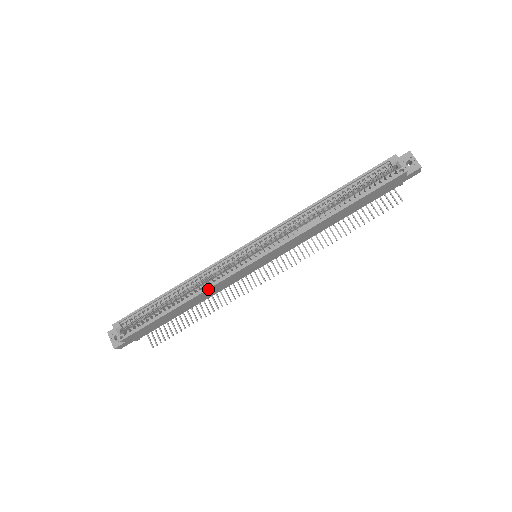
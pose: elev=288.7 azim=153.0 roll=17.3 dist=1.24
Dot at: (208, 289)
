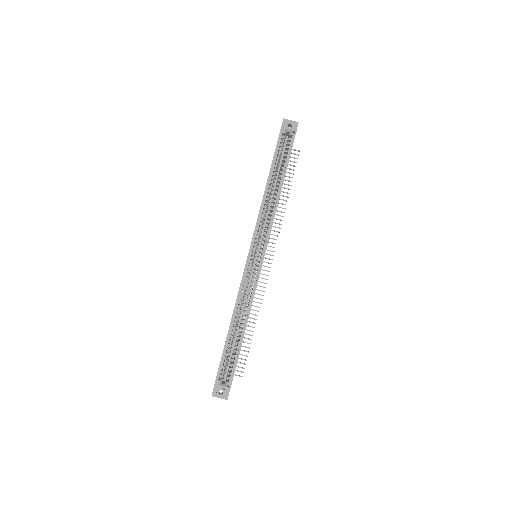
Dot at: occluded
